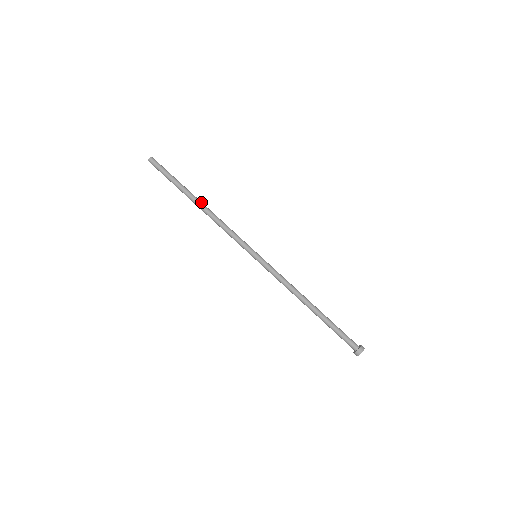
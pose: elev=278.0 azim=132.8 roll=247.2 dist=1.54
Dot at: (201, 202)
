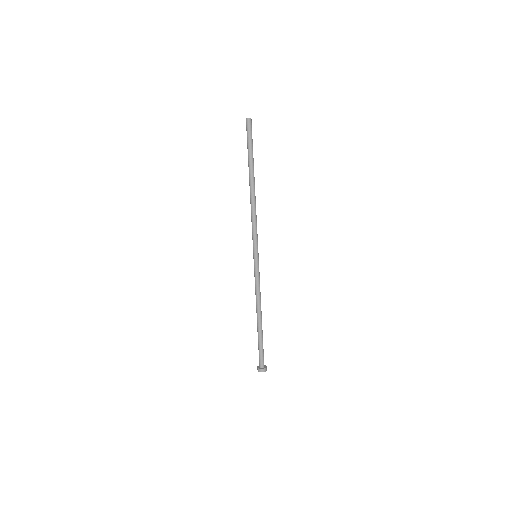
Dot at: (254, 186)
